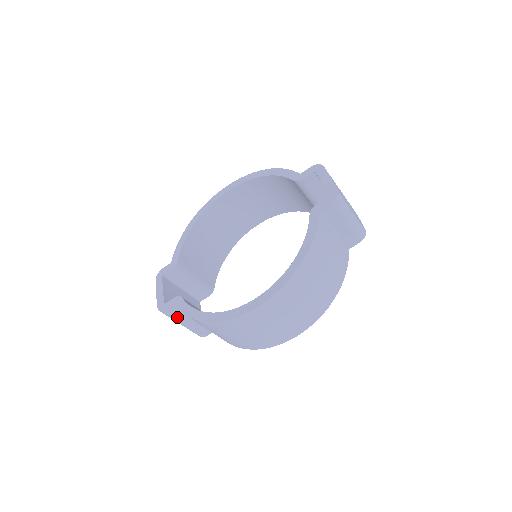
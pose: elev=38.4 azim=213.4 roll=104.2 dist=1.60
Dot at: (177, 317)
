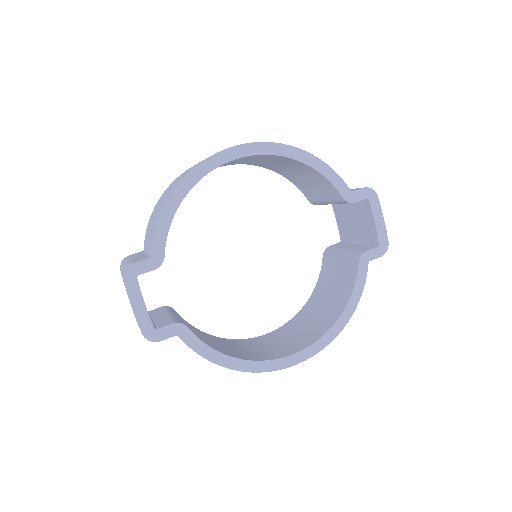
Dot at: occluded
